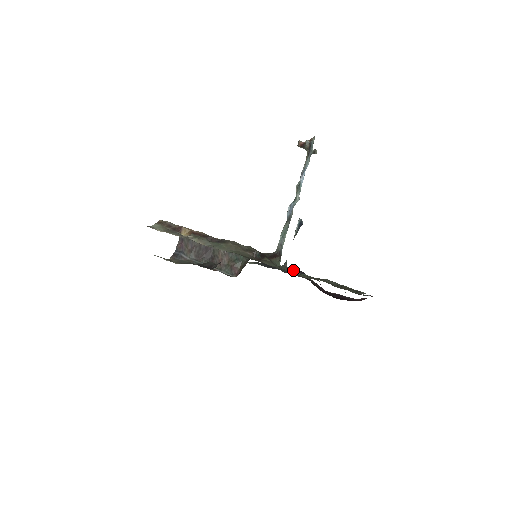
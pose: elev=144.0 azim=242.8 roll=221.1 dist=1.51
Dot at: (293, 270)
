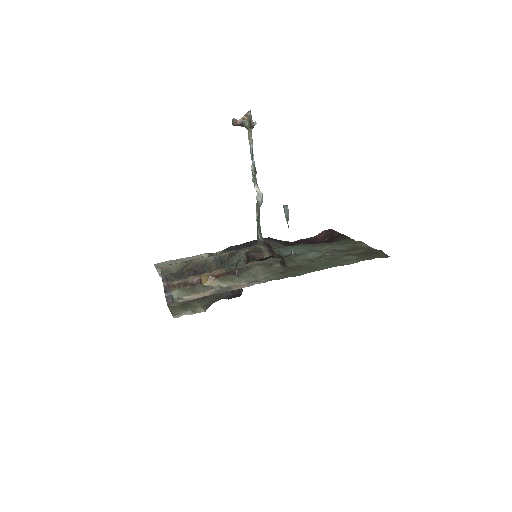
Dot at: occluded
